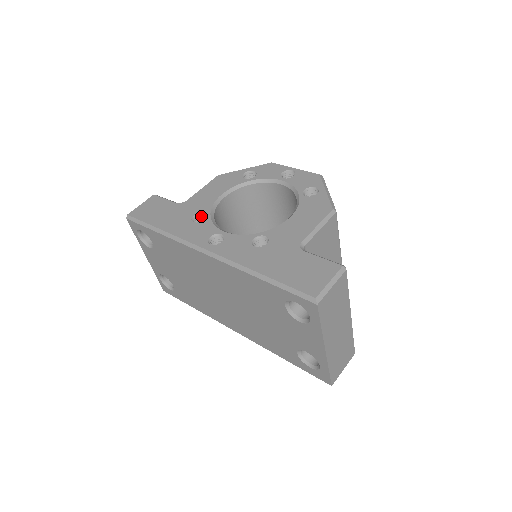
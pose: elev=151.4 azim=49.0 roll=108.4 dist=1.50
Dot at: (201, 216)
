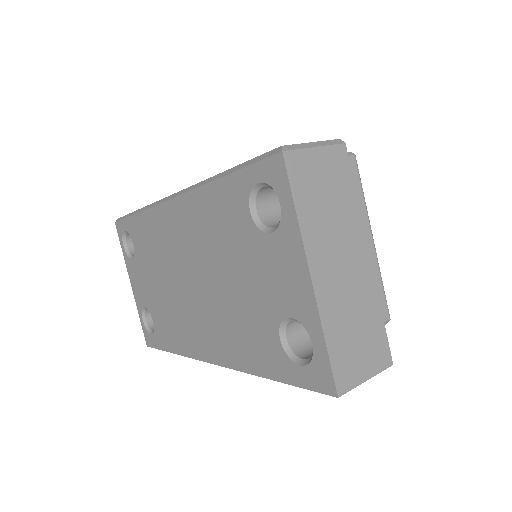
Dot at: occluded
